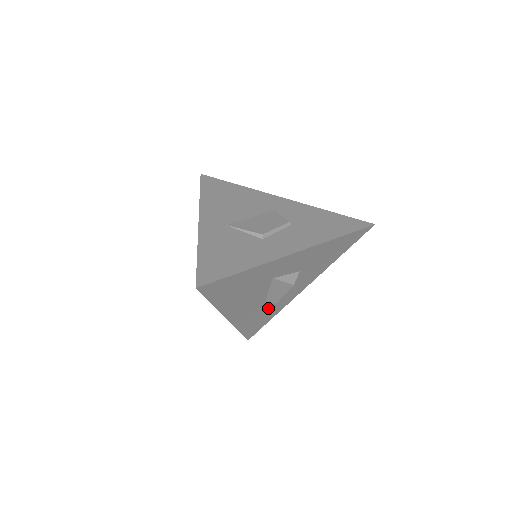
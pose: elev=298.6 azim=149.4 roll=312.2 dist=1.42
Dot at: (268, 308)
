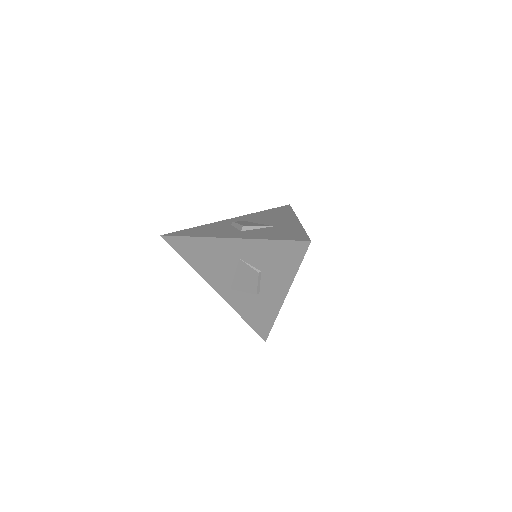
Dot at: occluded
